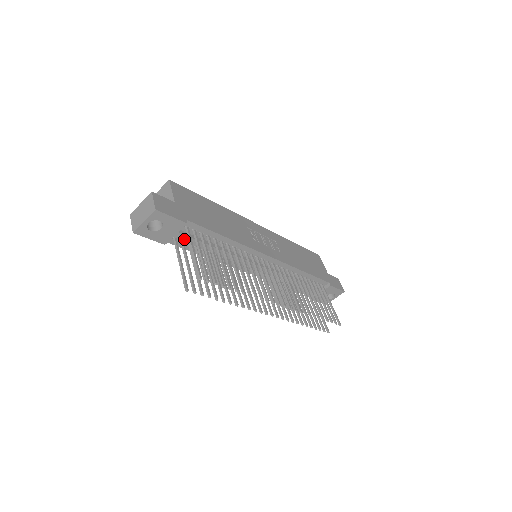
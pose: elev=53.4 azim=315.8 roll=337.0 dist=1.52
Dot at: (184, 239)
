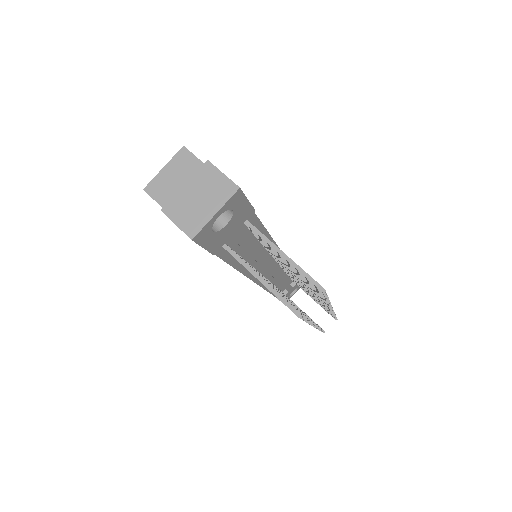
Dot at: (237, 240)
